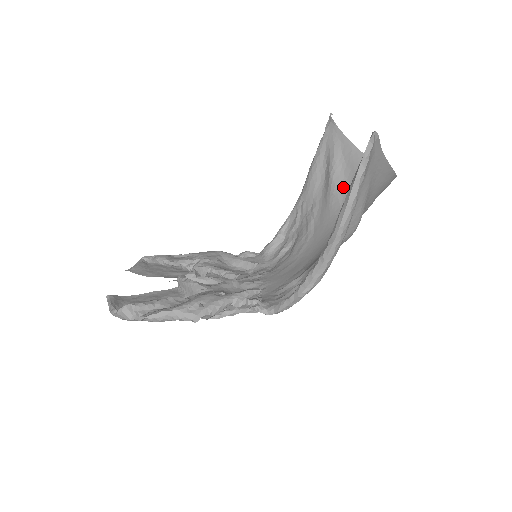
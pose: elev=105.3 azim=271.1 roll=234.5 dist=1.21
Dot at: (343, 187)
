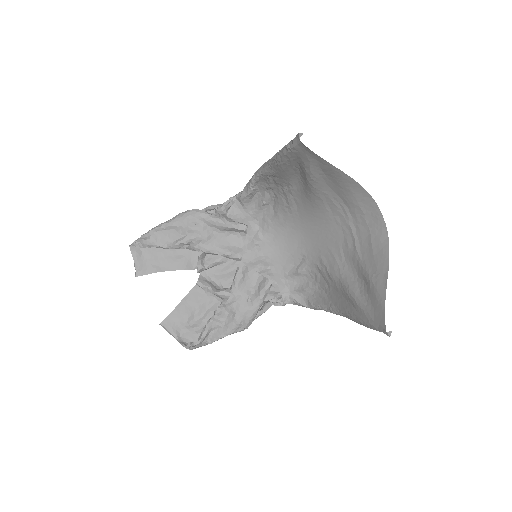
Dot at: (325, 192)
